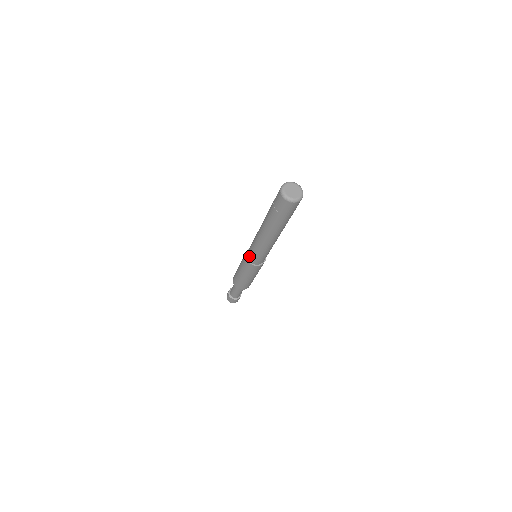
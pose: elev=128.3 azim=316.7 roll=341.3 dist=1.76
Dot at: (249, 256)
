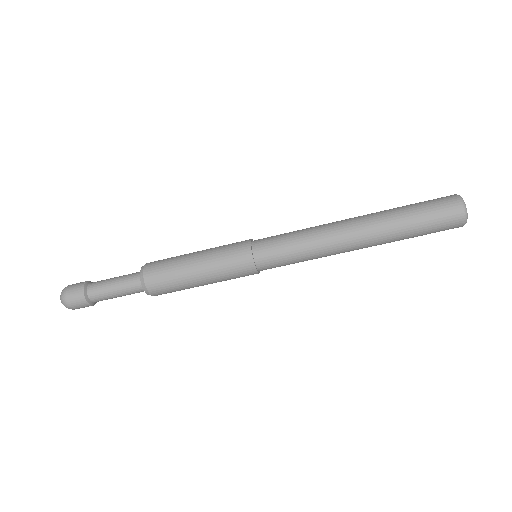
Dot at: (264, 250)
